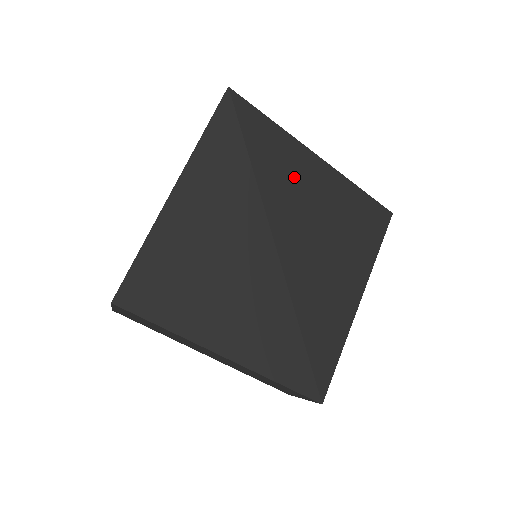
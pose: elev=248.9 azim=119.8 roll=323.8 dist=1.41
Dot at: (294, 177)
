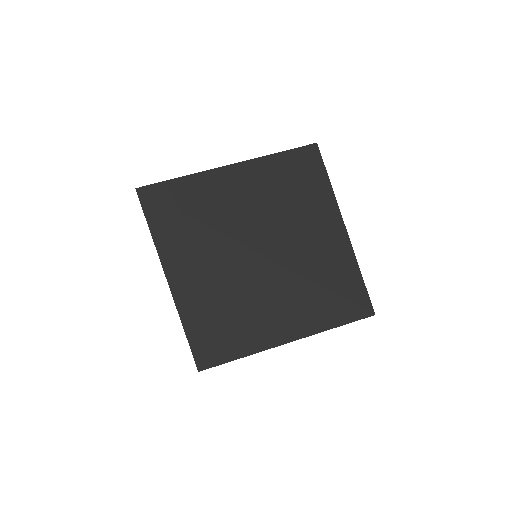
Dot at: (228, 197)
